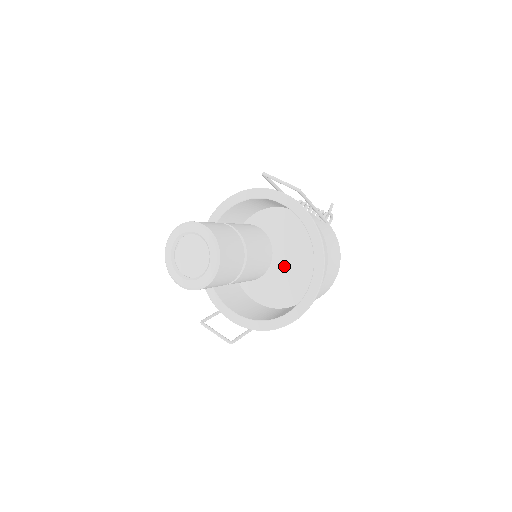
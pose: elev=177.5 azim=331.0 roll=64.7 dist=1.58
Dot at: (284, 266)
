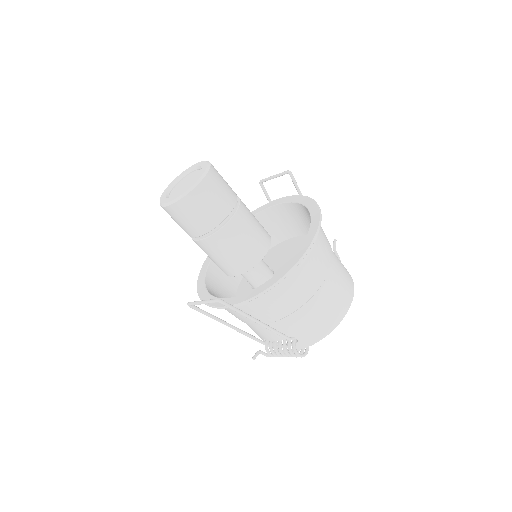
Dot at: occluded
